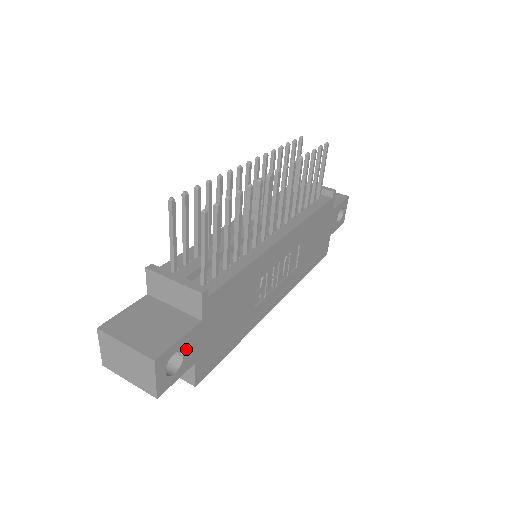
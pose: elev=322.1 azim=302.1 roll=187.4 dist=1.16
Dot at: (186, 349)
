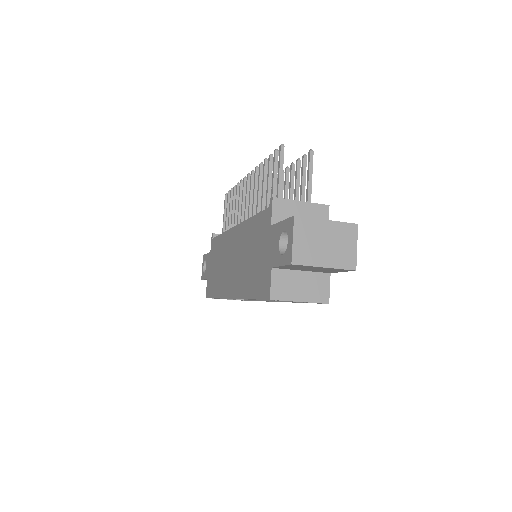
Dot at: occluded
